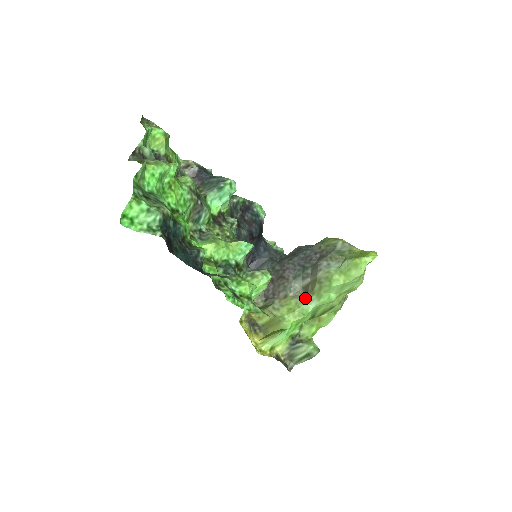
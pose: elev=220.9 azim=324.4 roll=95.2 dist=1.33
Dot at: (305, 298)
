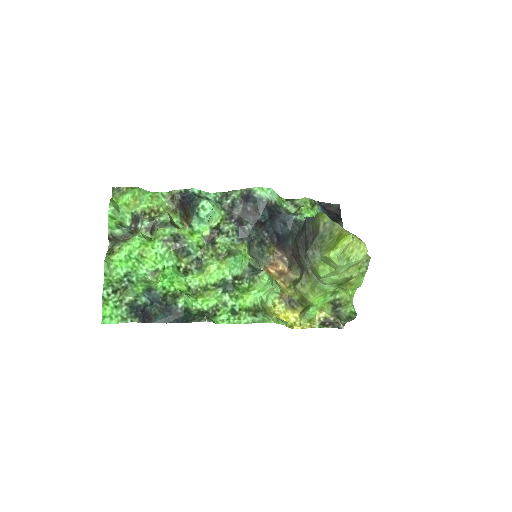
Dot at: occluded
